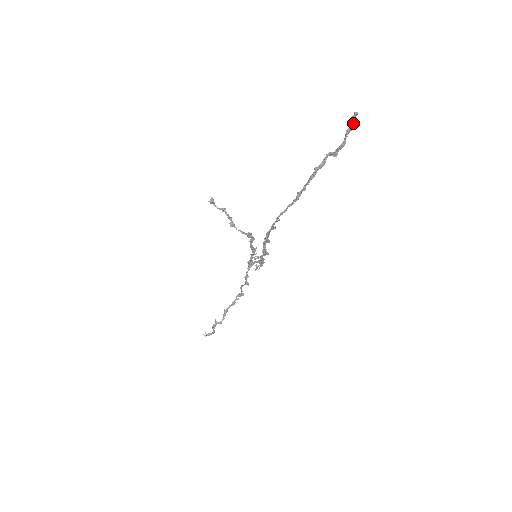
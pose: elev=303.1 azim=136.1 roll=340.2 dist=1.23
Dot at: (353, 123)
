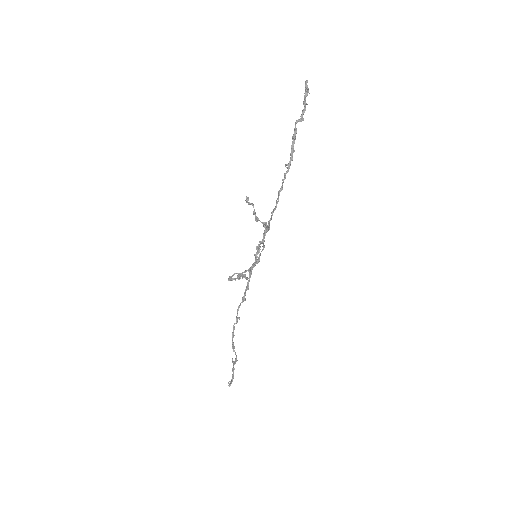
Dot at: (308, 89)
